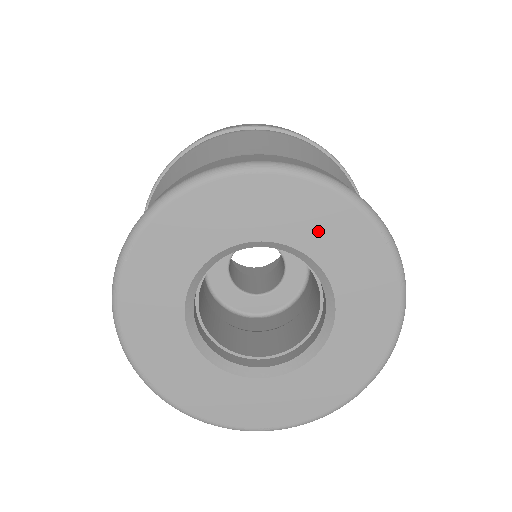
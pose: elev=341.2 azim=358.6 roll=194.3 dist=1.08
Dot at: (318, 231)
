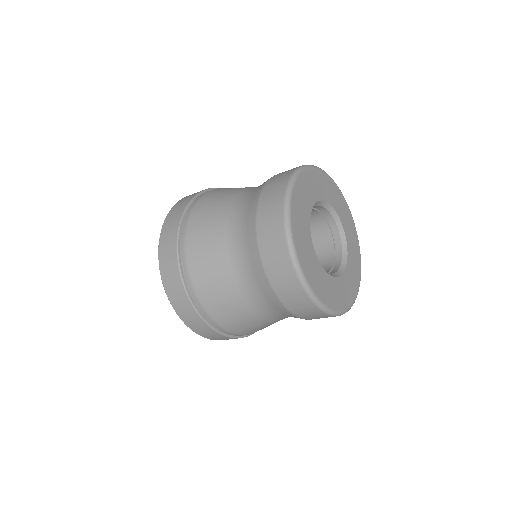
Dot at: (324, 189)
